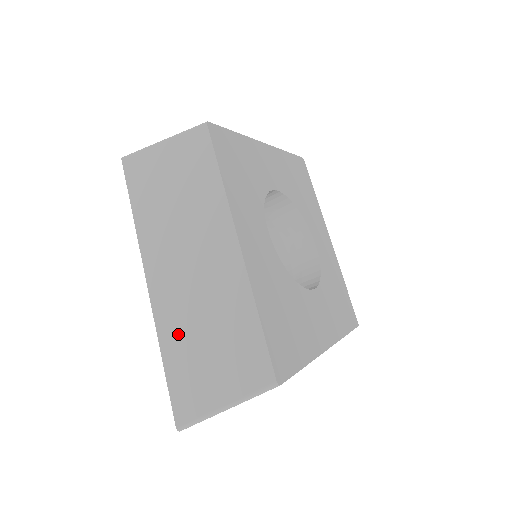
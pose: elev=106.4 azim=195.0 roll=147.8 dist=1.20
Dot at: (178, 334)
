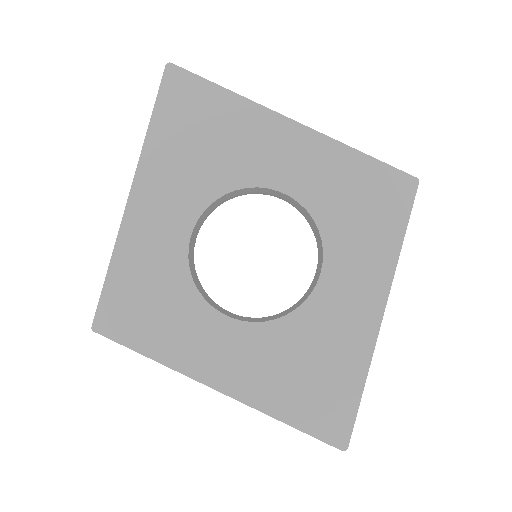
Dot at: occluded
